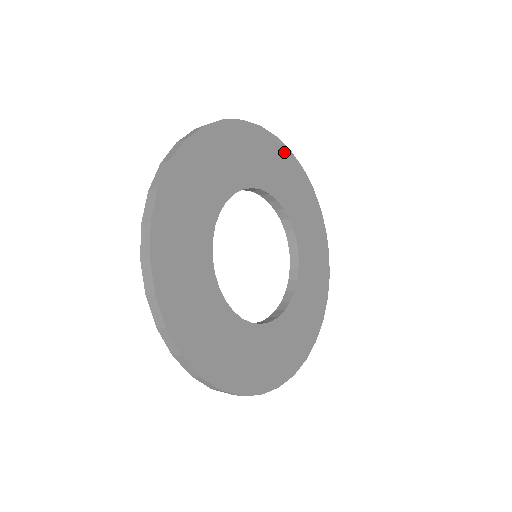
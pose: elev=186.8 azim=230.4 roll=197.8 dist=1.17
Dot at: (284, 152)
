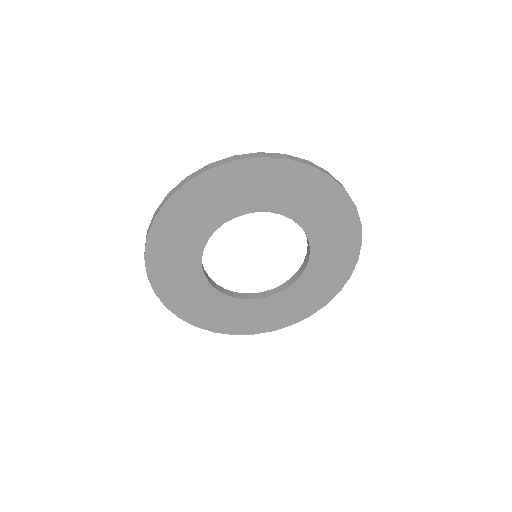
Dot at: (205, 180)
